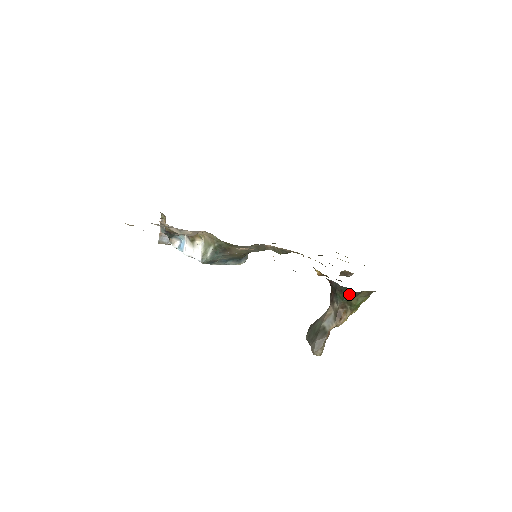
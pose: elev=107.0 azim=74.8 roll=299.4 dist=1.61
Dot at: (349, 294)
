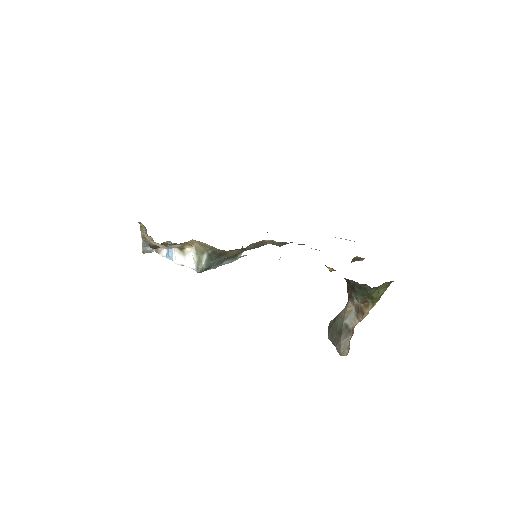
Dot at: (370, 290)
